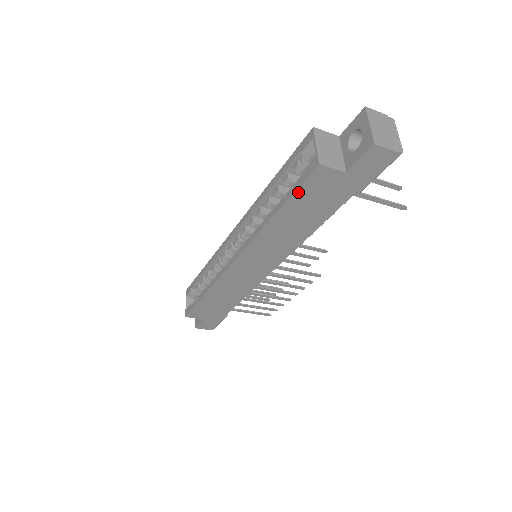
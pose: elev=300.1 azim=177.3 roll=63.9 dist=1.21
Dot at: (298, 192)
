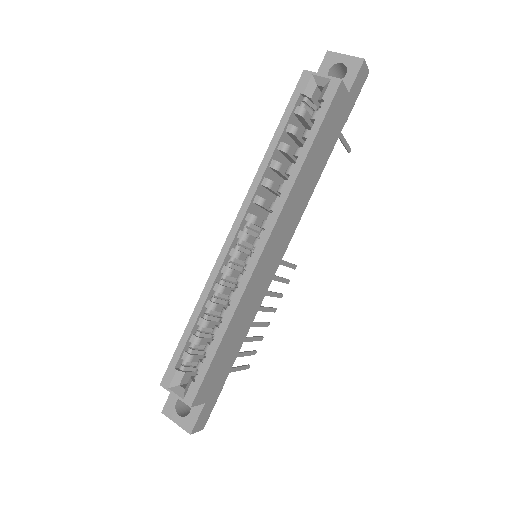
Dot at: (325, 119)
